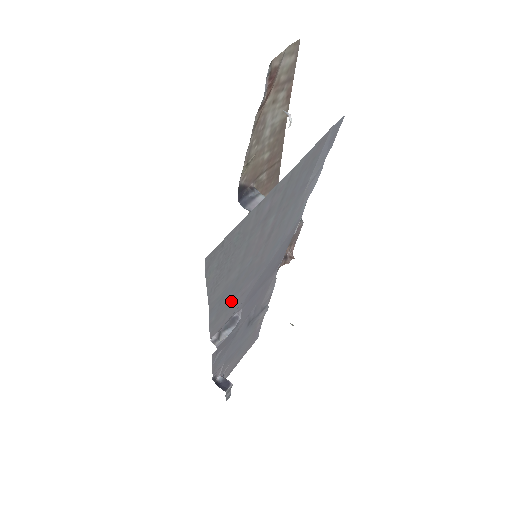
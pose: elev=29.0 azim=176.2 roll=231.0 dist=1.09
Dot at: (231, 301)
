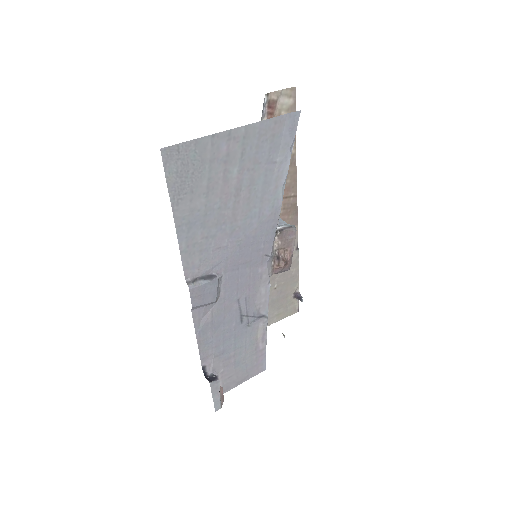
Dot at: (204, 244)
